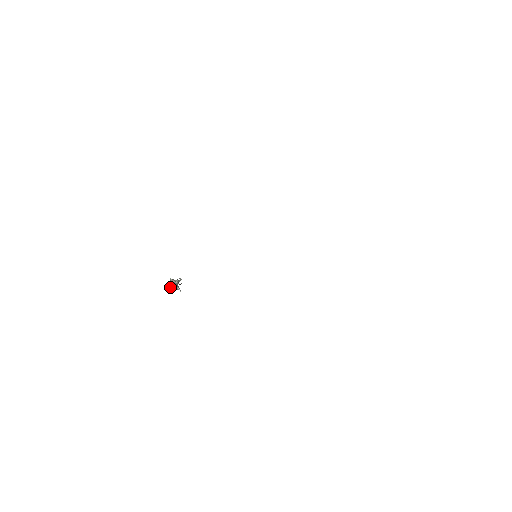
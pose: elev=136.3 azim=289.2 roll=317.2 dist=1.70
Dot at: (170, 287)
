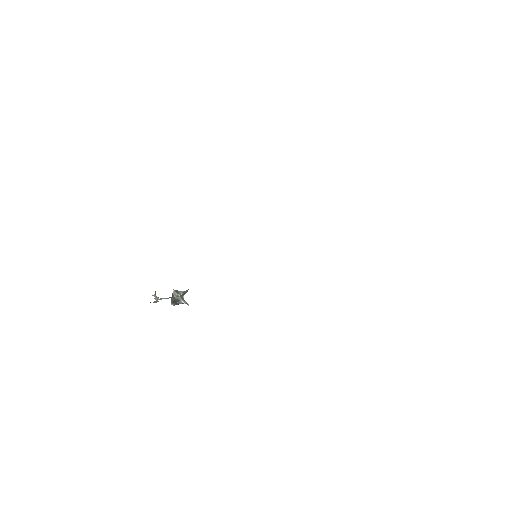
Dot at: (172, 301)
